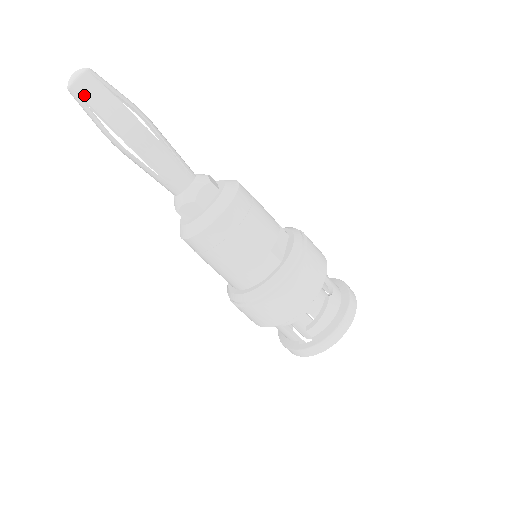
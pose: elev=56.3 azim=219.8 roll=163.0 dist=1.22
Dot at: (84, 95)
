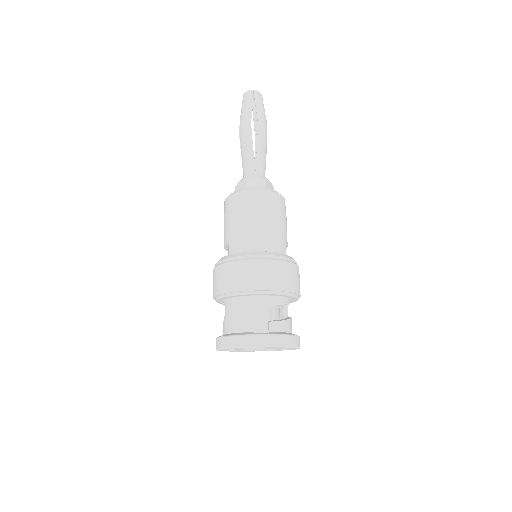
Dot at: (256, 97)
